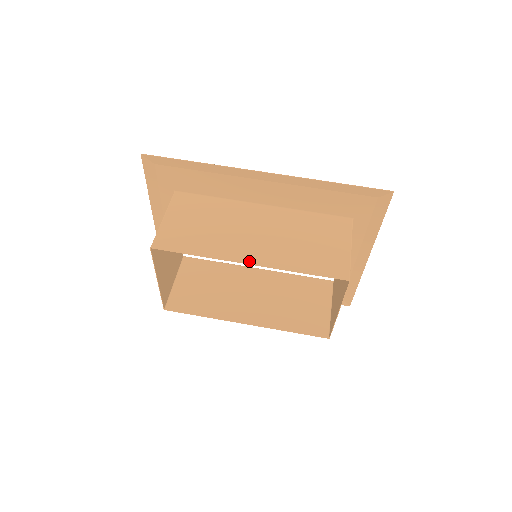
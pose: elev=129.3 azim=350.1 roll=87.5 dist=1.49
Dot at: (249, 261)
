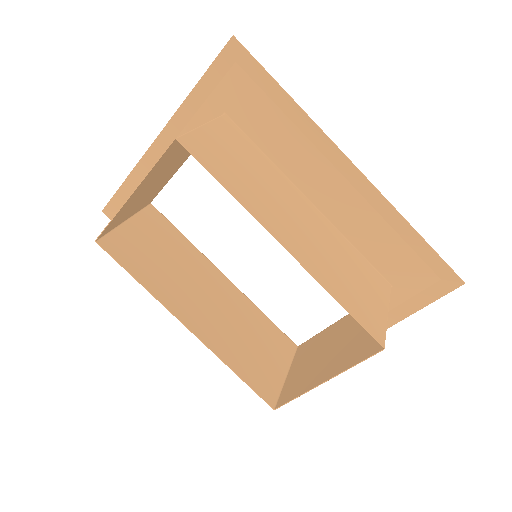
Dot at: (286, 245)
